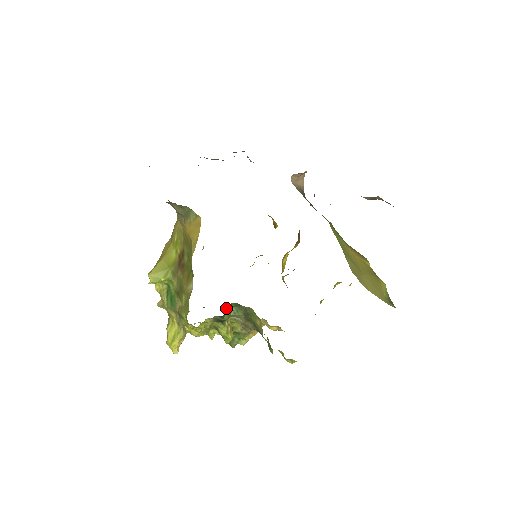
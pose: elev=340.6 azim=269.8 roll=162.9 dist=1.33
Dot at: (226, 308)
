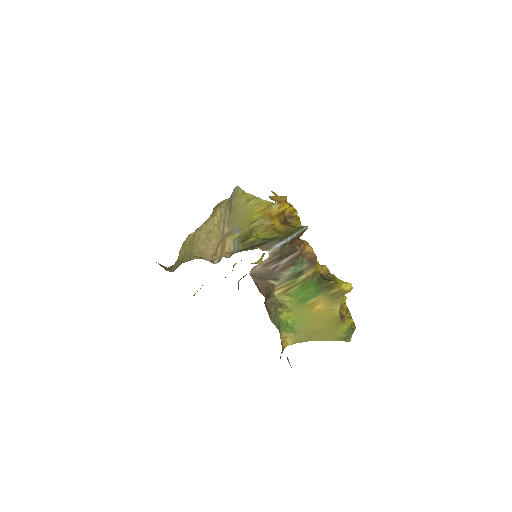
Dot at: (239, 280)
